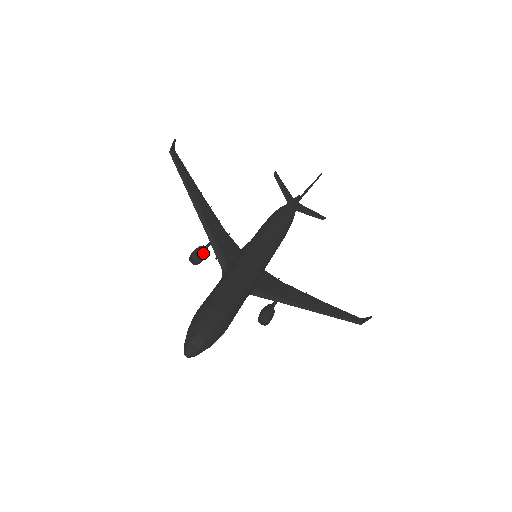
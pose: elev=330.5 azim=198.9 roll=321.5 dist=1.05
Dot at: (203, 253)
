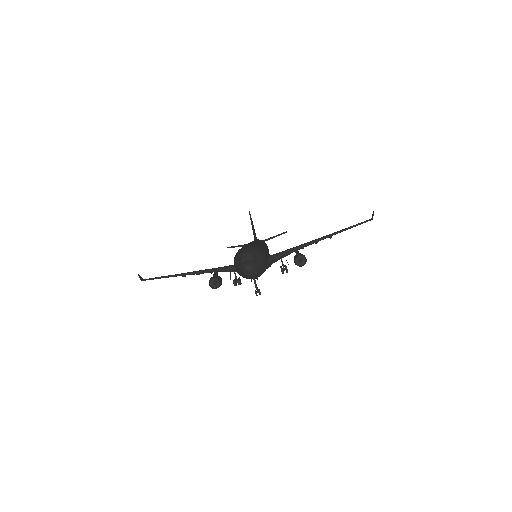
Dot at: (215, 276)
